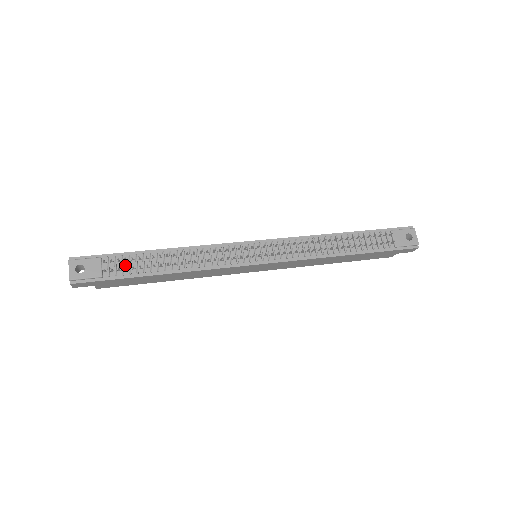
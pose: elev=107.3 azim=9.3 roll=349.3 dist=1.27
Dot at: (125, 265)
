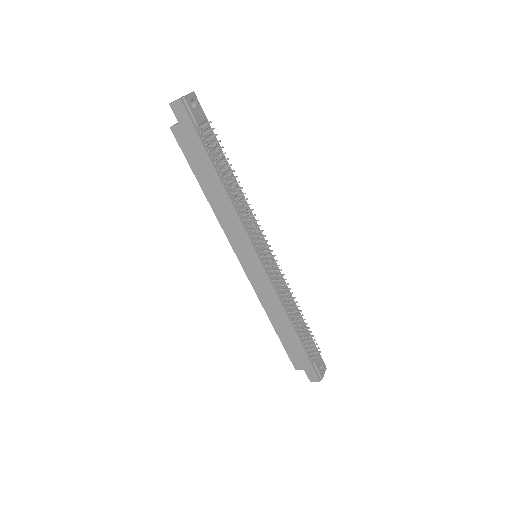
Dot at: (211, 144)
